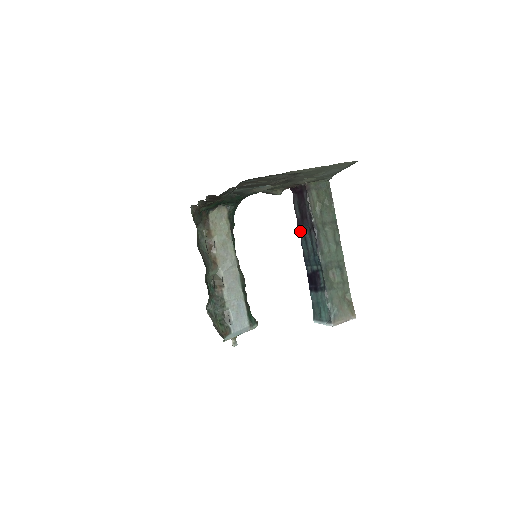
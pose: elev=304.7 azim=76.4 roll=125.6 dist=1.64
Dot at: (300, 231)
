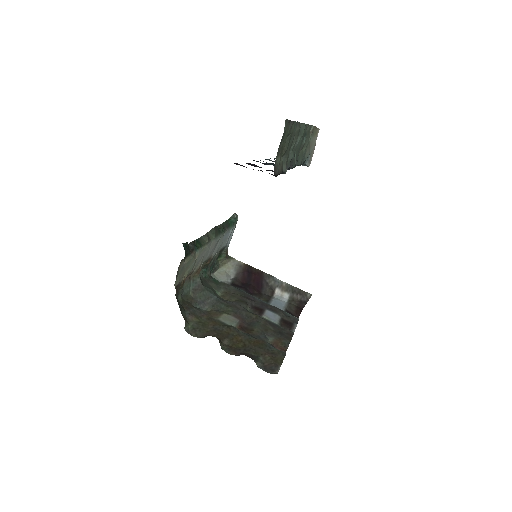
Dot at: occluded
